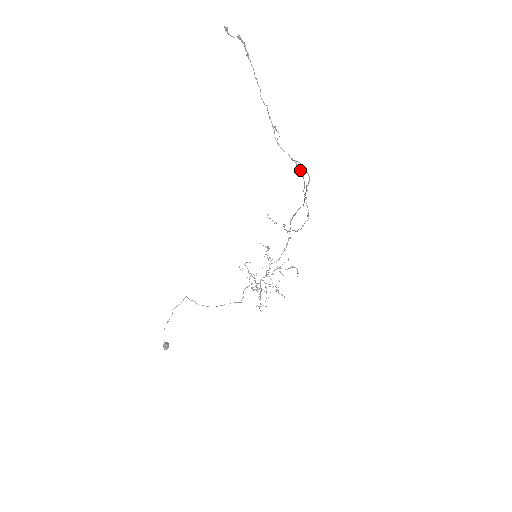
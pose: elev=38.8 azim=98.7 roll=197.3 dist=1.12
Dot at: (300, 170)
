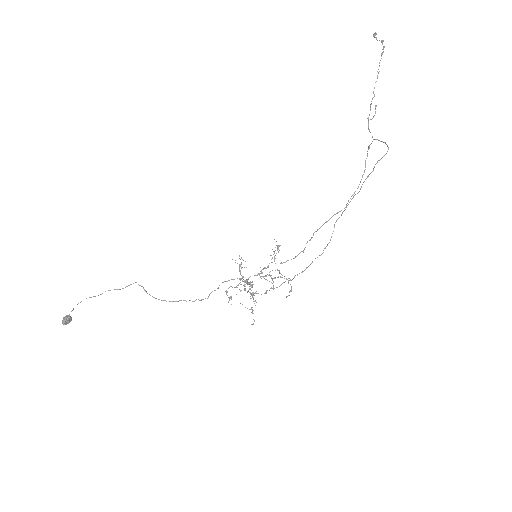
Dot at: (365, 167)
